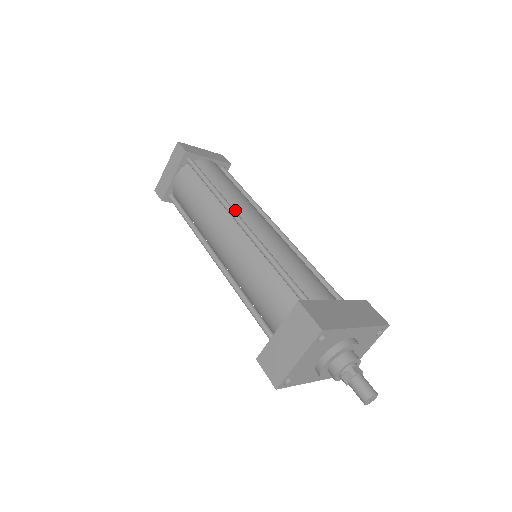
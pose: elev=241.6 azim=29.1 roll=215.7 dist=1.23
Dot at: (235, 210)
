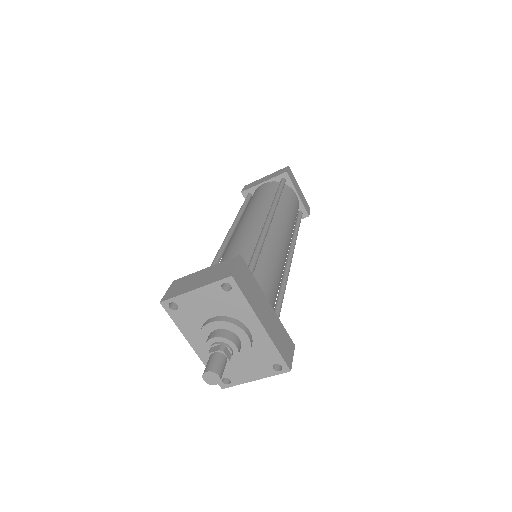
Dot at: (275, 216)
